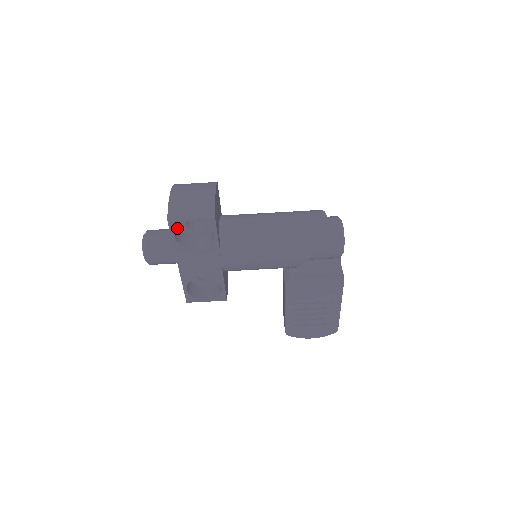
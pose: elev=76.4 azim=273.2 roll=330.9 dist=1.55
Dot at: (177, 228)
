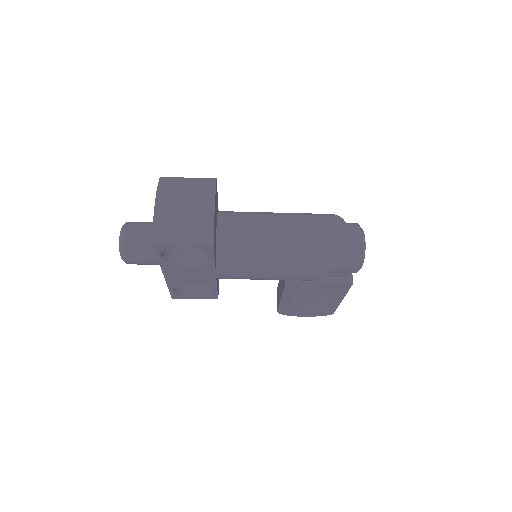
Dot at: occluded
